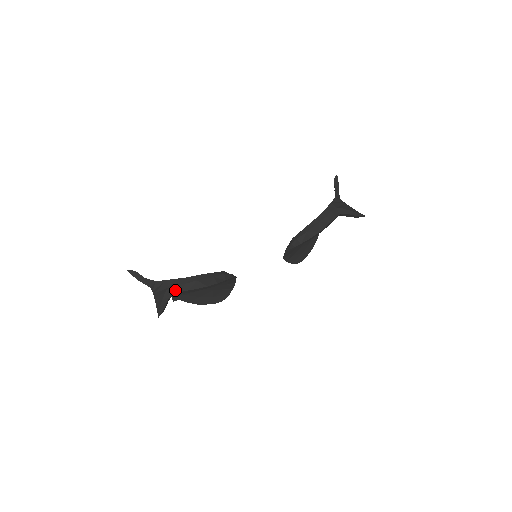
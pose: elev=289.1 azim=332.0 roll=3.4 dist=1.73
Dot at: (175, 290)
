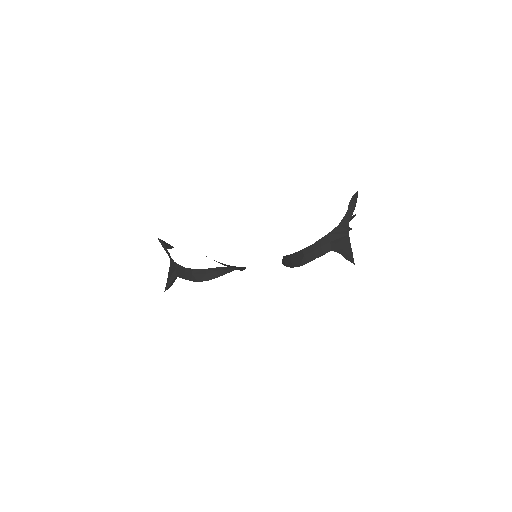
Dot at: (178, 274)
